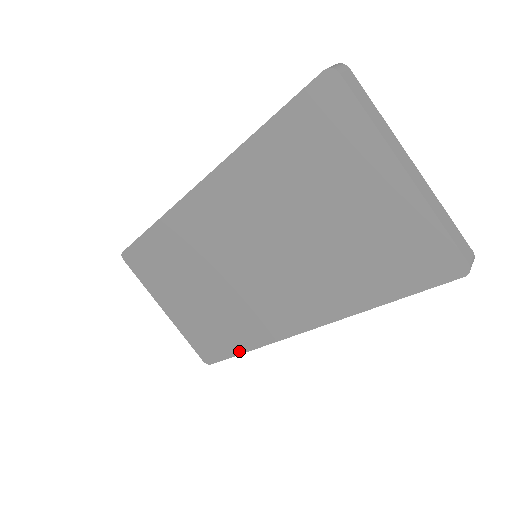
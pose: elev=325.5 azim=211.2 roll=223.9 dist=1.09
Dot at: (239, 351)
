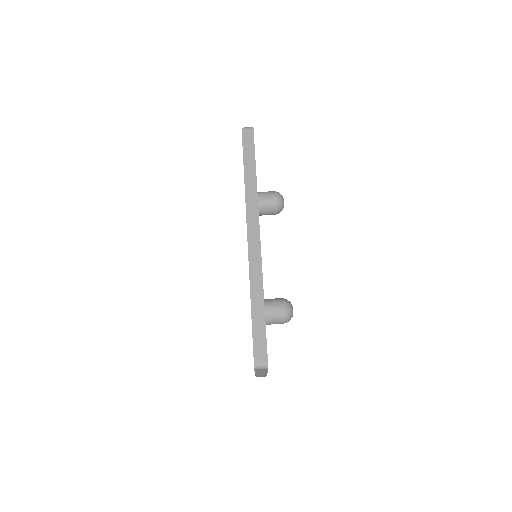
Dot at: occluded
